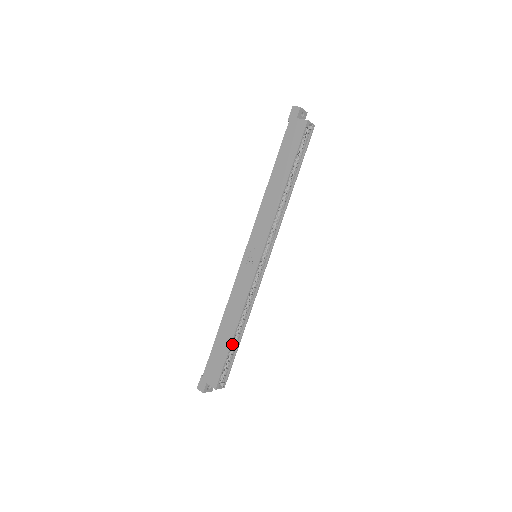
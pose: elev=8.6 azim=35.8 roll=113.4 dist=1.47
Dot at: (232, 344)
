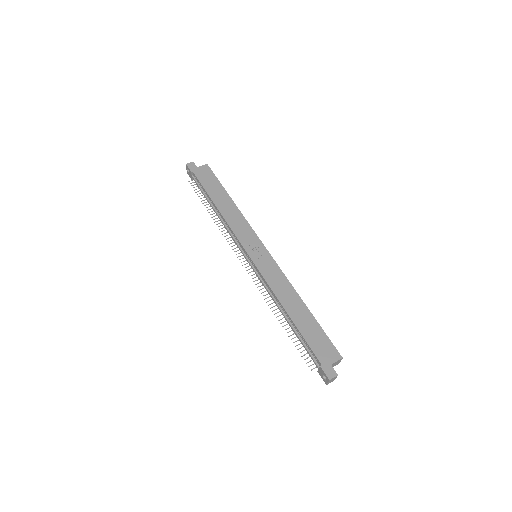
Dot at: occluded
